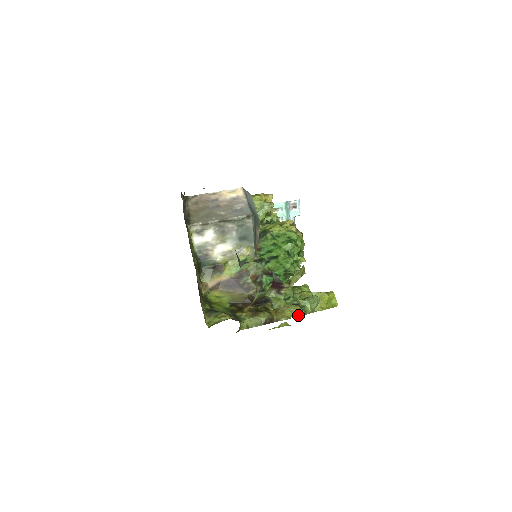
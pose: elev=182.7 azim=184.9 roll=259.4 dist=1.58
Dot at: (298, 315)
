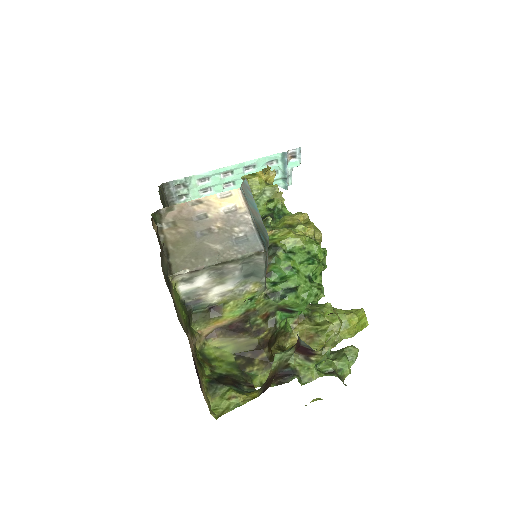
Dot at: occluded
